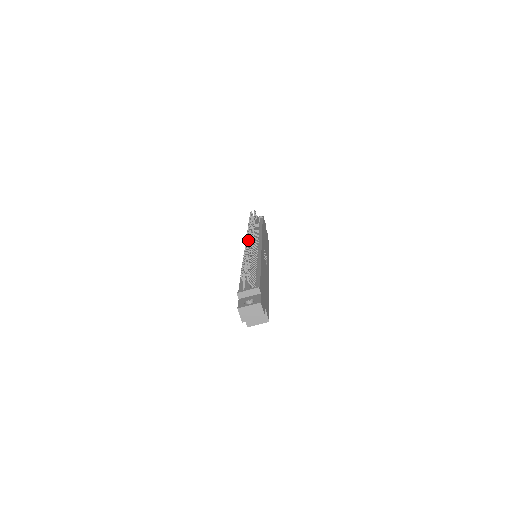
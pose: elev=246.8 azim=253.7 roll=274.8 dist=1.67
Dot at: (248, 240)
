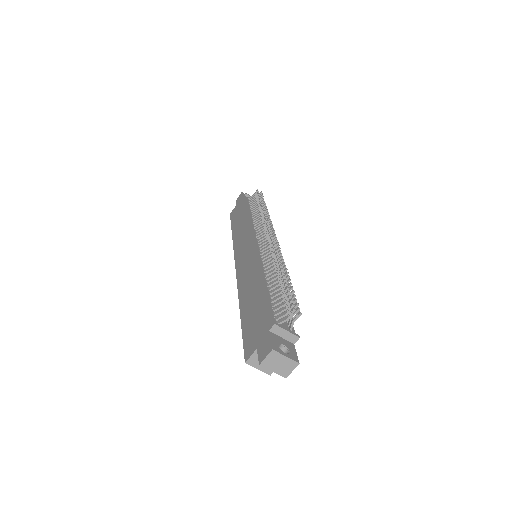
Dot at: (271, 239)
